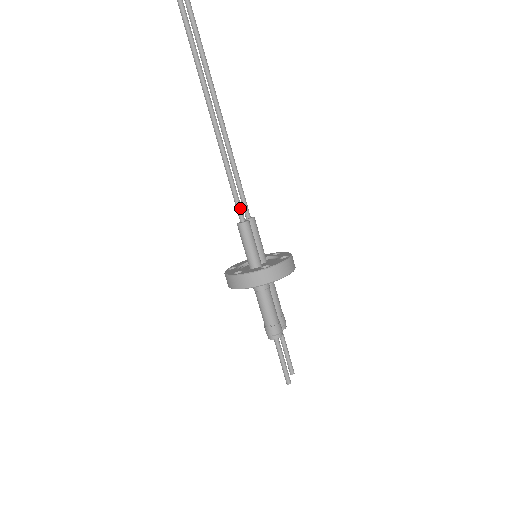
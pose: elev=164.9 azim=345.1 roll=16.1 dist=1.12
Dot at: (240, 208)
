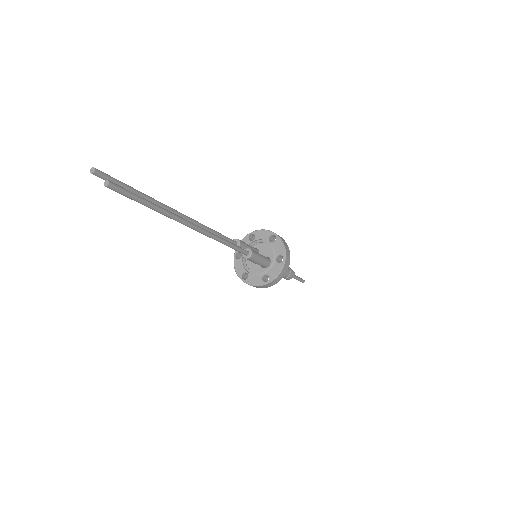
Dot at: (243, 250)
